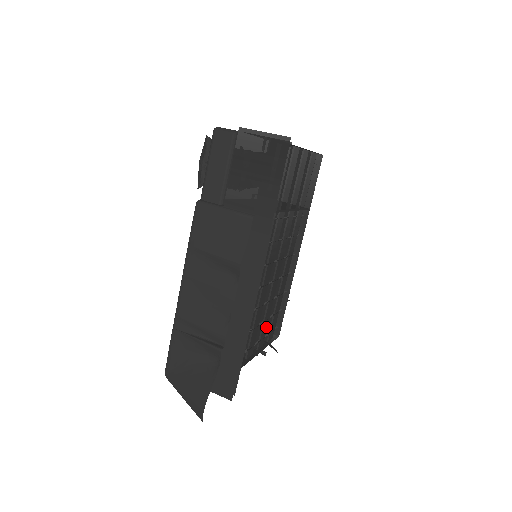
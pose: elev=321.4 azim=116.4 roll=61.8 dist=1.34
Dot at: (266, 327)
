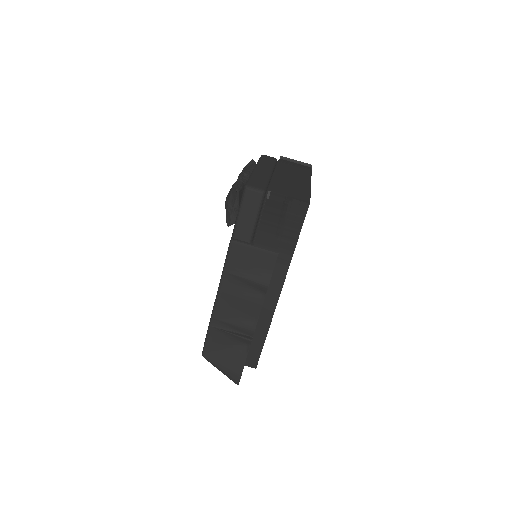
Dot at: occluded
